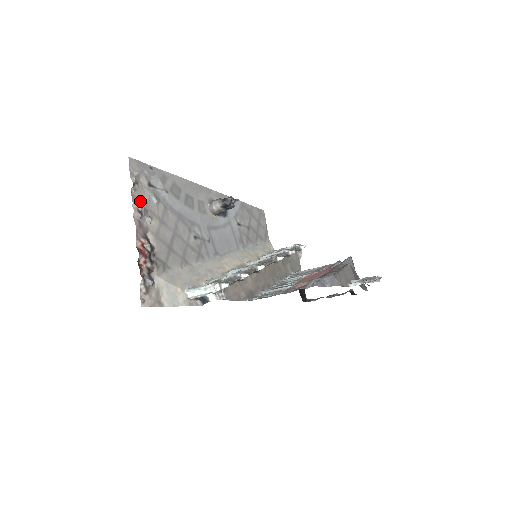
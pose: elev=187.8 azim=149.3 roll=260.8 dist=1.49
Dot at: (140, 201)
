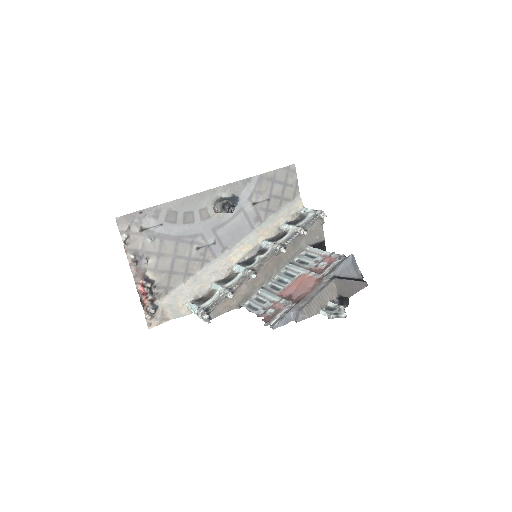
Dot at: (134, 250)
